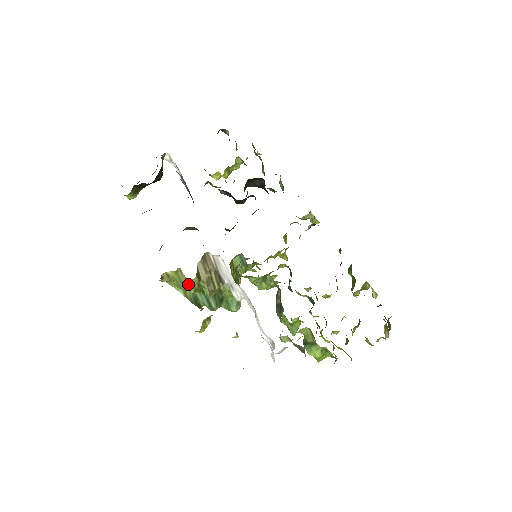
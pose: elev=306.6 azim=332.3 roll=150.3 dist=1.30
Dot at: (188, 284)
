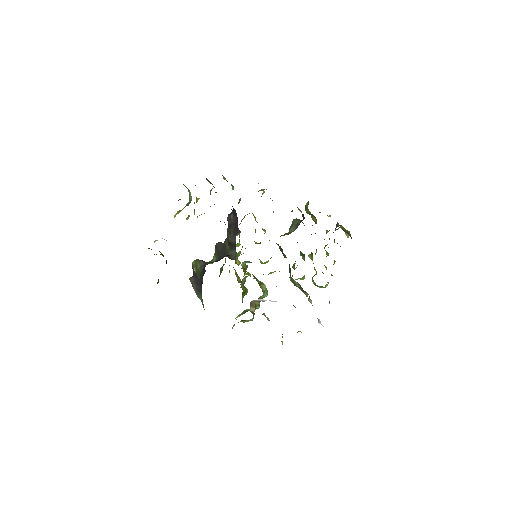
Dot at: (249, 320)
